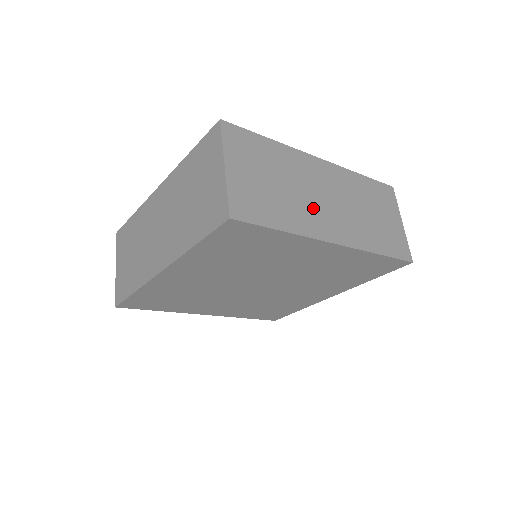
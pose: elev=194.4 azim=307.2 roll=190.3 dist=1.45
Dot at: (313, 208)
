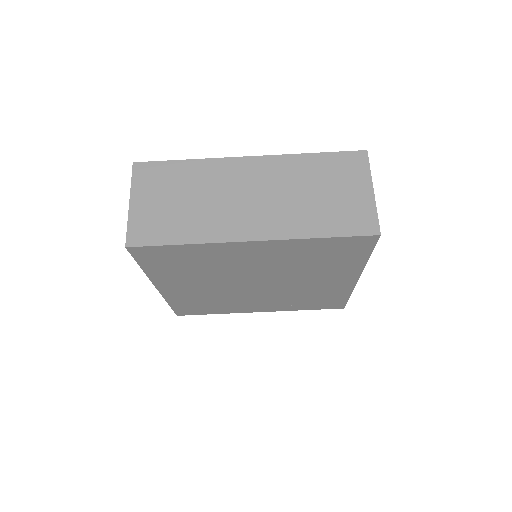
Dot at: (227, 212)
